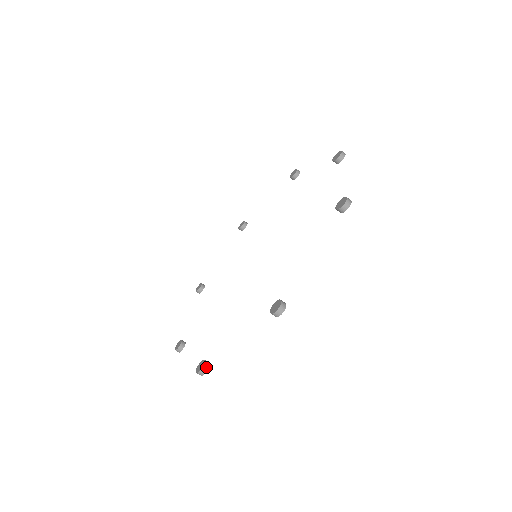
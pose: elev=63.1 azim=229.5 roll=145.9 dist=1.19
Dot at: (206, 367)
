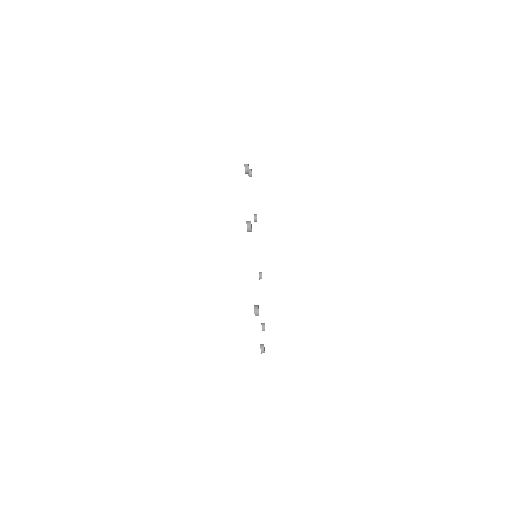
Dot at: (262, 348)
